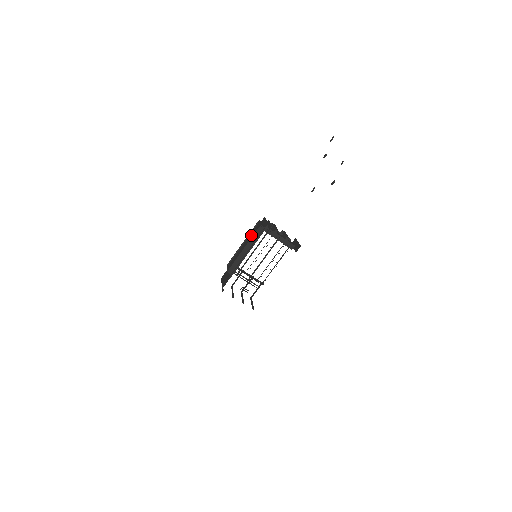
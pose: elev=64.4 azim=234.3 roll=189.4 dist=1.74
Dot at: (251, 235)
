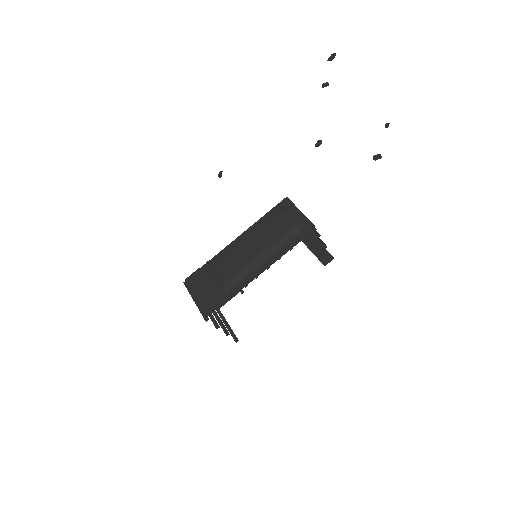
Dot at: (269, 228)
